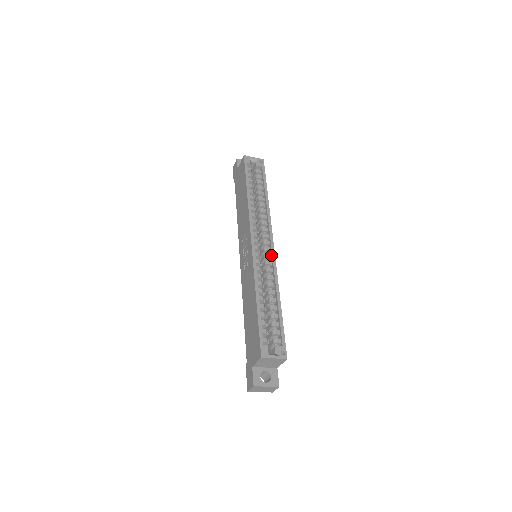
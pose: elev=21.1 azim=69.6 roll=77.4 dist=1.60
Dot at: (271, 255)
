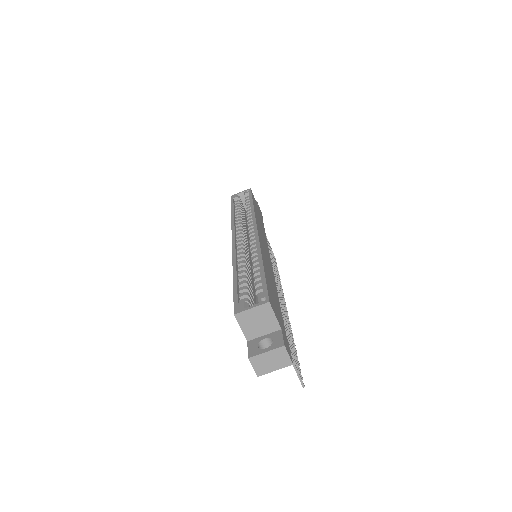
Dot at: occluded
